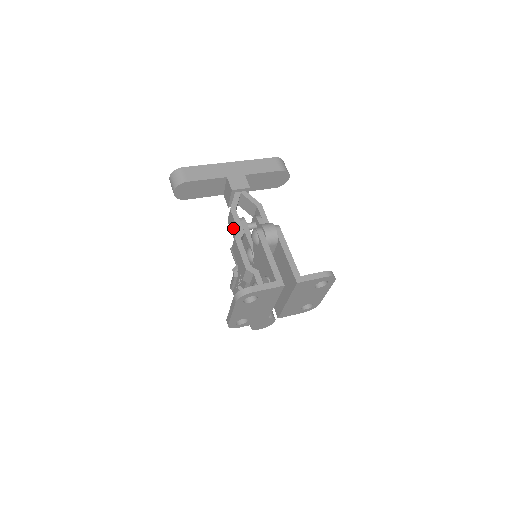
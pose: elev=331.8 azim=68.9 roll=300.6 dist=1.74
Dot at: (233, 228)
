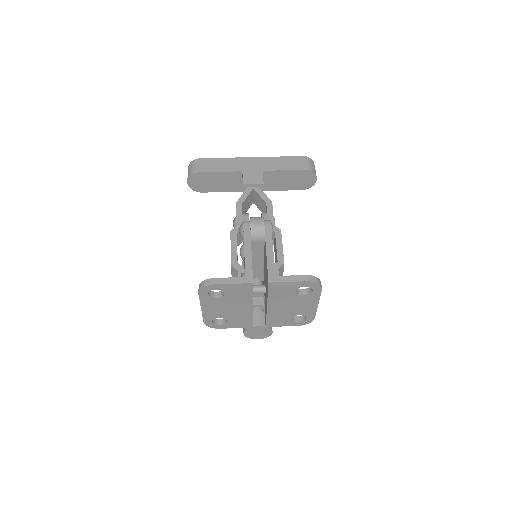
Dot at: (234, 223)
